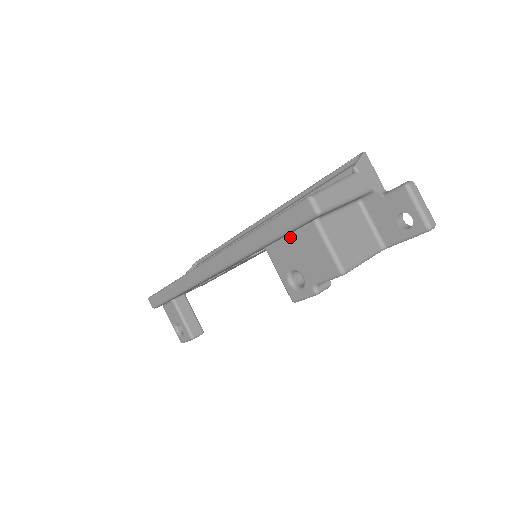
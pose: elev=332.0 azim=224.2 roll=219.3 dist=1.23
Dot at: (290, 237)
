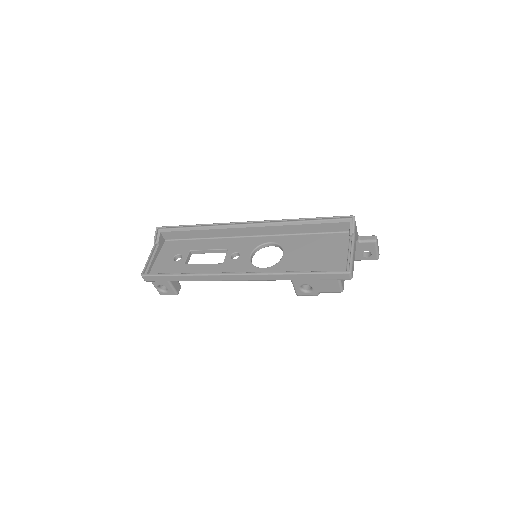
Dot at: occluded
